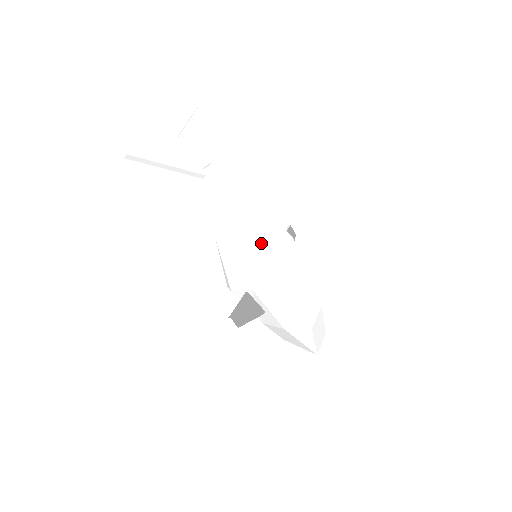
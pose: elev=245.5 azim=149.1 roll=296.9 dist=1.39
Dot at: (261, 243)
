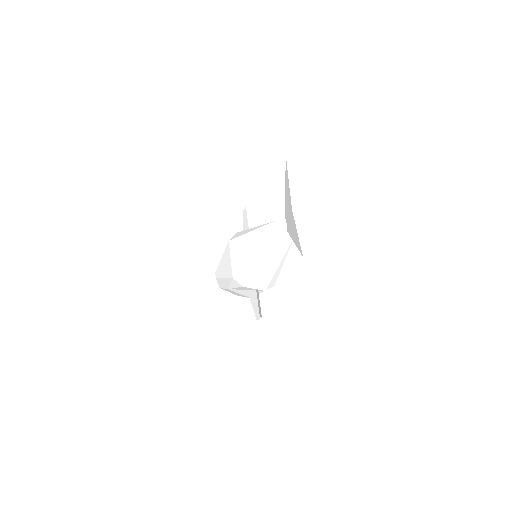
Dot at: occluded
